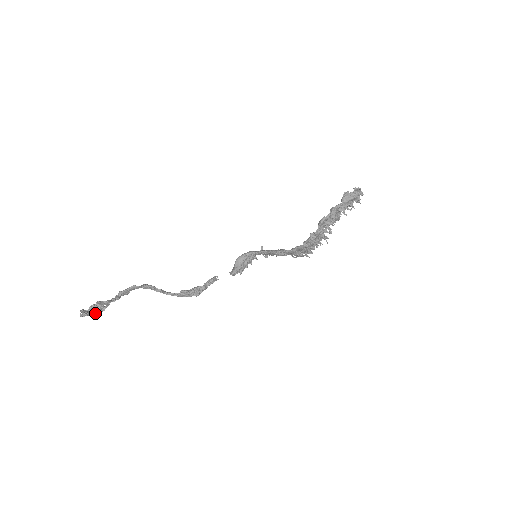
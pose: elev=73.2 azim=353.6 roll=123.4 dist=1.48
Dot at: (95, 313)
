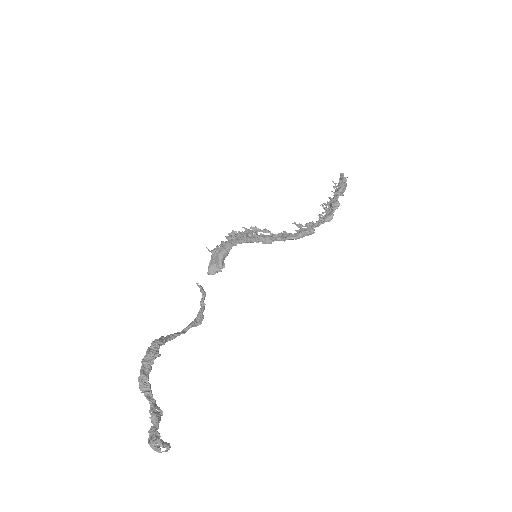
Dot at: (152, 429)
